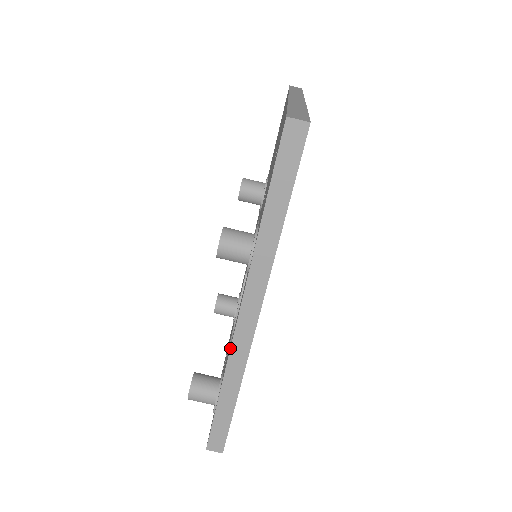
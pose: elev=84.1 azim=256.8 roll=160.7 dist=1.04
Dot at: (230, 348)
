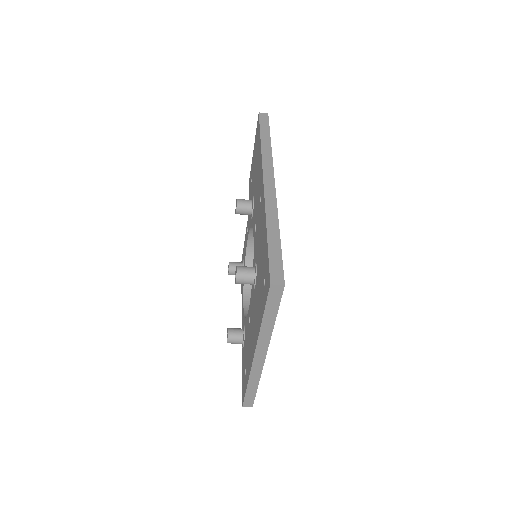
Dot at: occluded
